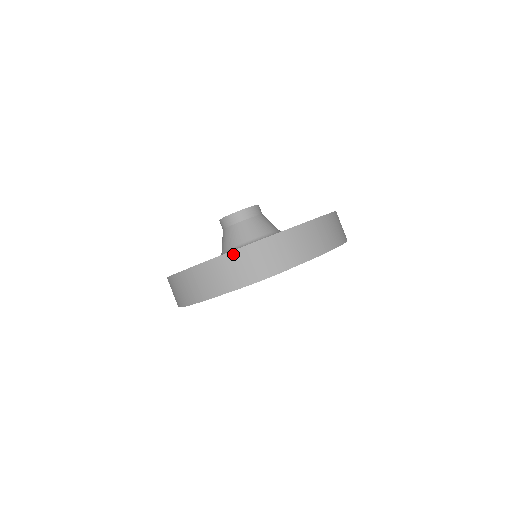
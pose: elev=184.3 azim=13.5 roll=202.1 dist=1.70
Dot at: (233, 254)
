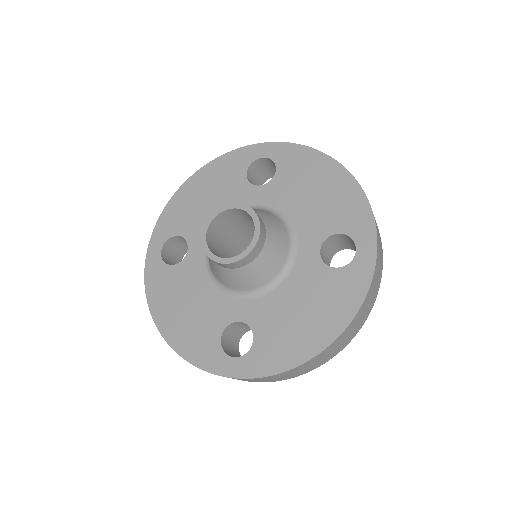
Dot at: (361, 308)
